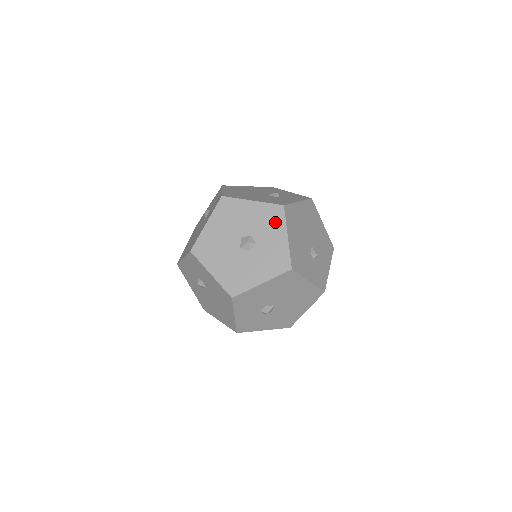
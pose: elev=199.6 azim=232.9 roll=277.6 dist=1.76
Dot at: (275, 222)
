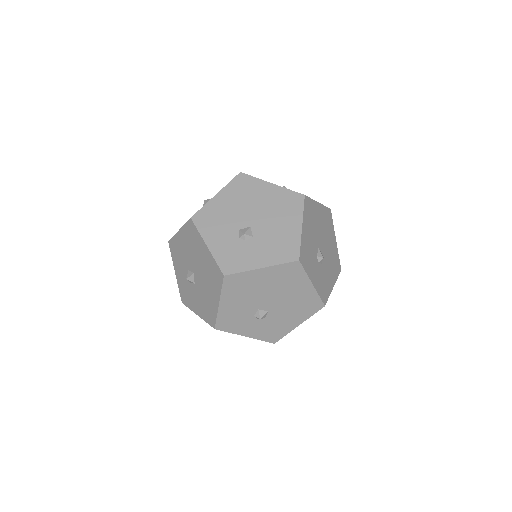
Dot at: occluded
